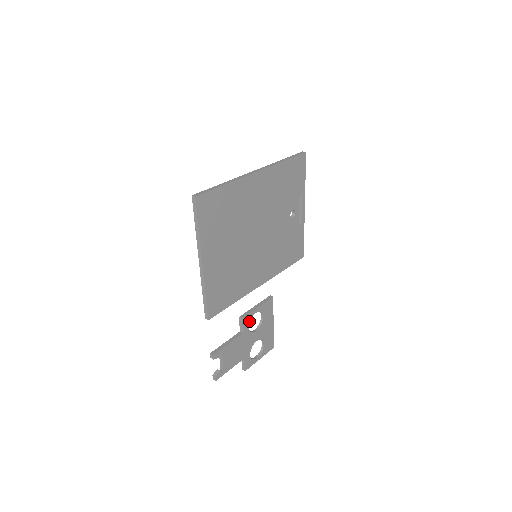
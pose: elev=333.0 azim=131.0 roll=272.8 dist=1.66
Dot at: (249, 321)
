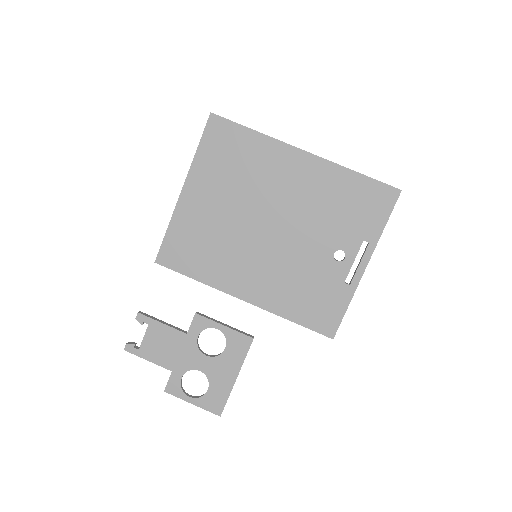
Dot at: (203, 329)
